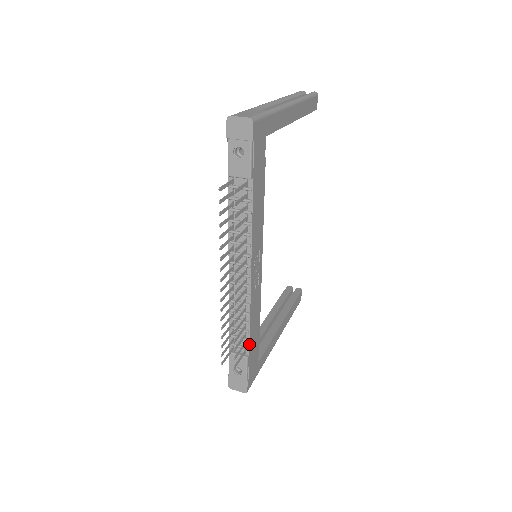
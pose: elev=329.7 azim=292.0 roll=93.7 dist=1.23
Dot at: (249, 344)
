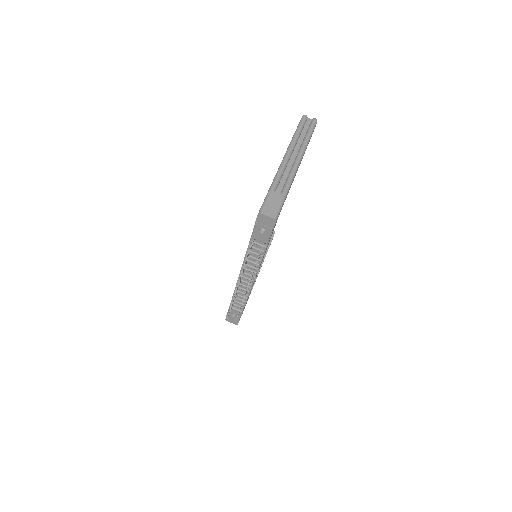
Dot at: occluded
